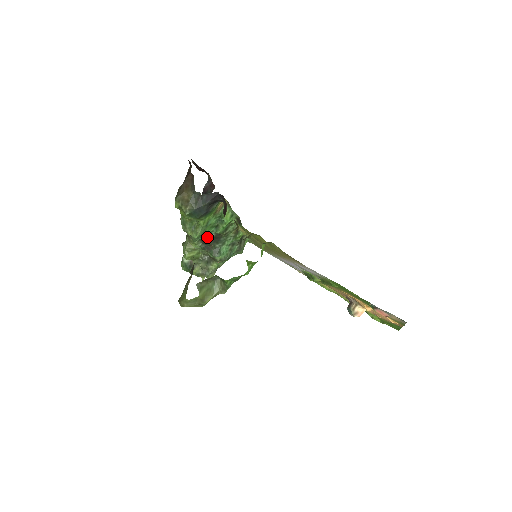
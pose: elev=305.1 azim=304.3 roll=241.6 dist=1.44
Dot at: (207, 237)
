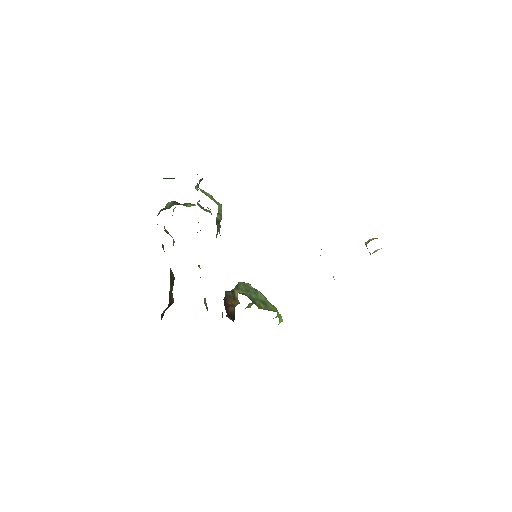
Dot at: occluded
